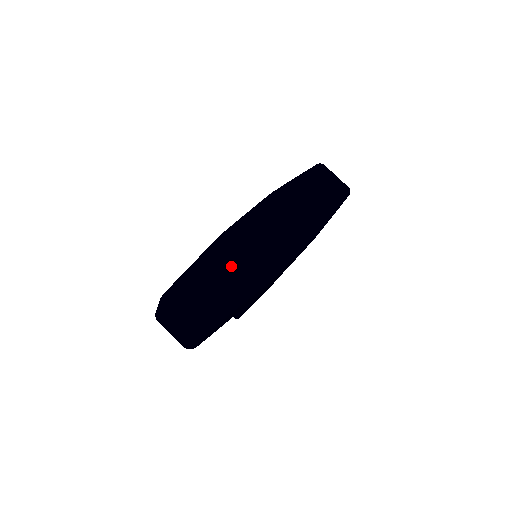
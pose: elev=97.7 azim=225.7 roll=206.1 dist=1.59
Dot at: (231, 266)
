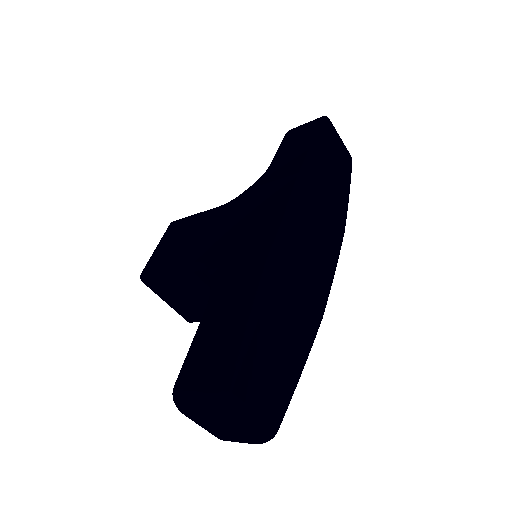
Dot at: (290, 311)
